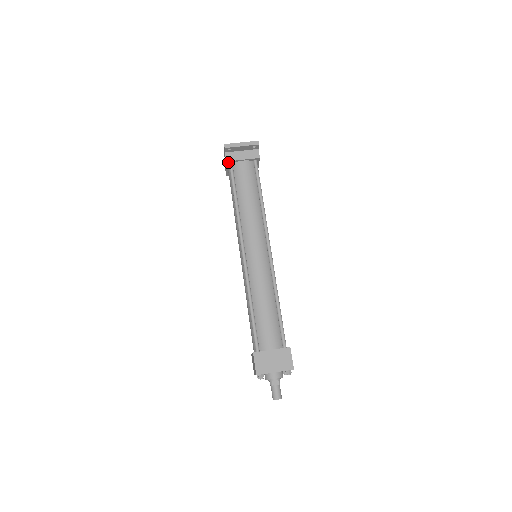
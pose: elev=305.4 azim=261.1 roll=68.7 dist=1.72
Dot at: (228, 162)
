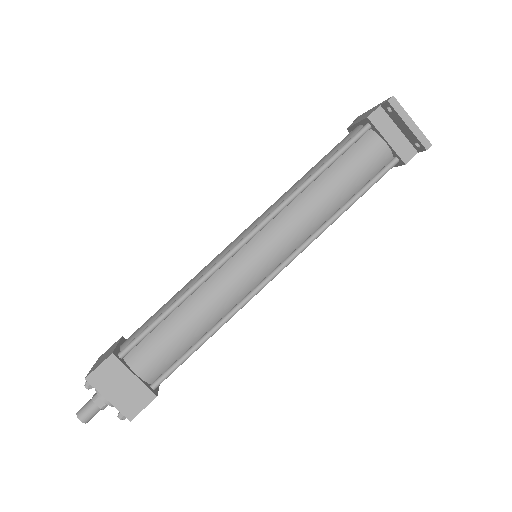
Dot at: (368, 120)
